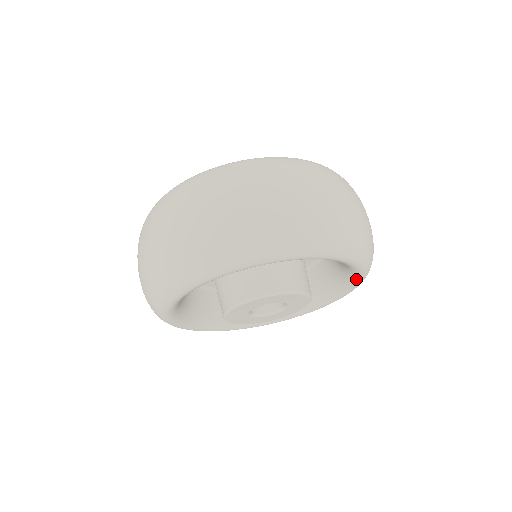
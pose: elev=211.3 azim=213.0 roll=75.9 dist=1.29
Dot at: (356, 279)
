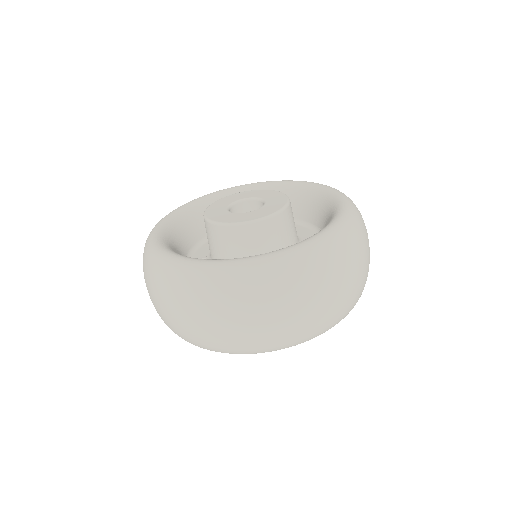
Dot at: occluded
